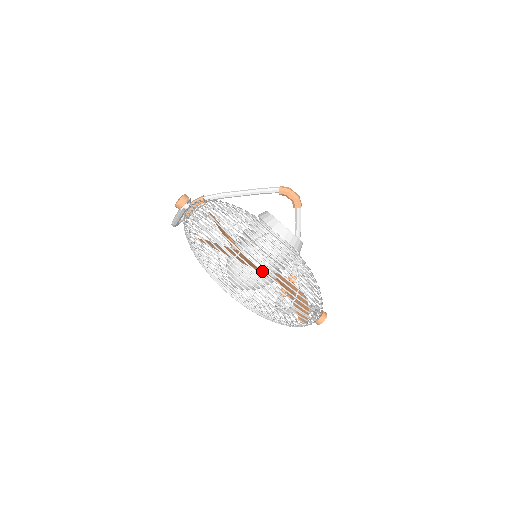
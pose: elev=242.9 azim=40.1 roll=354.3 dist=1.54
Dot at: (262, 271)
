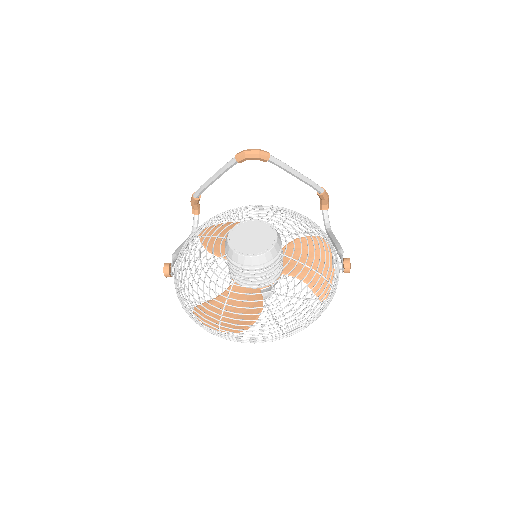
Dot at: occluded
